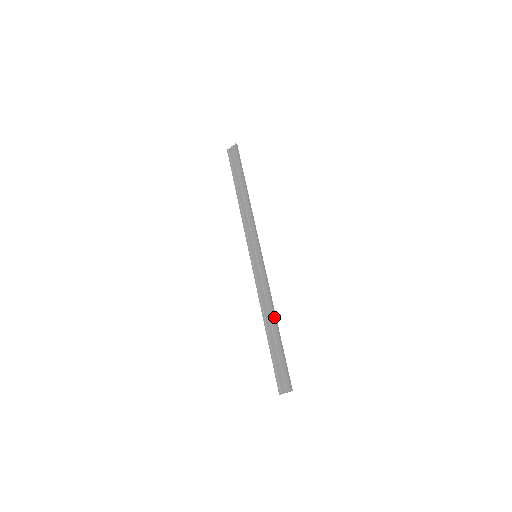
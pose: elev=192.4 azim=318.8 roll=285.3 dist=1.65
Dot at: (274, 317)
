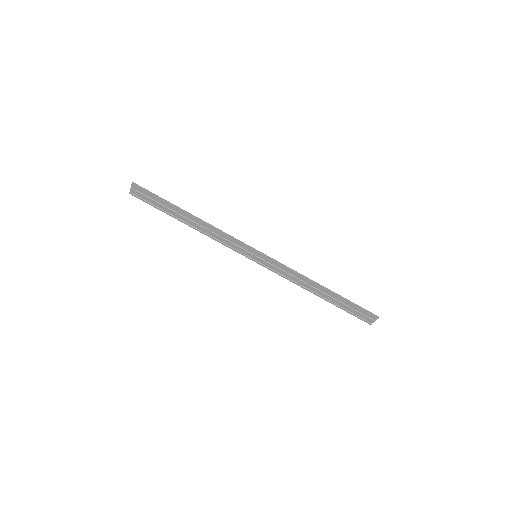
Dot at: (318, 286)
